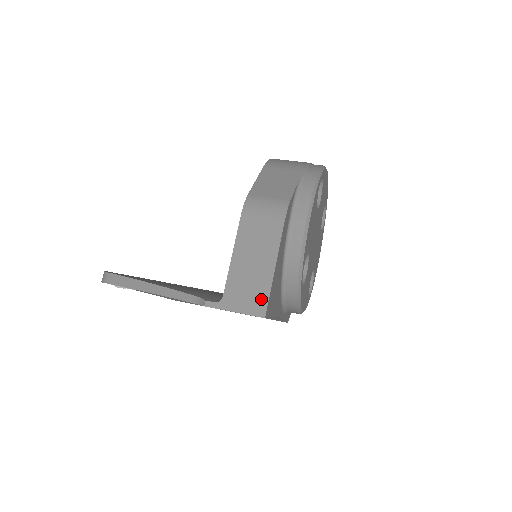
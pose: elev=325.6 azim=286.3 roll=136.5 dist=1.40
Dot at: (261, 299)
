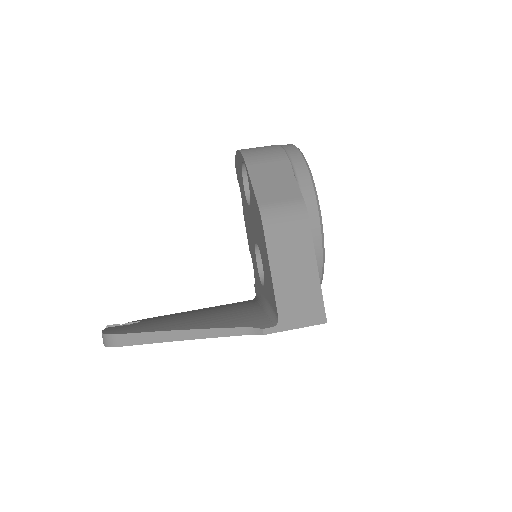
Dot at: (317, 307)
